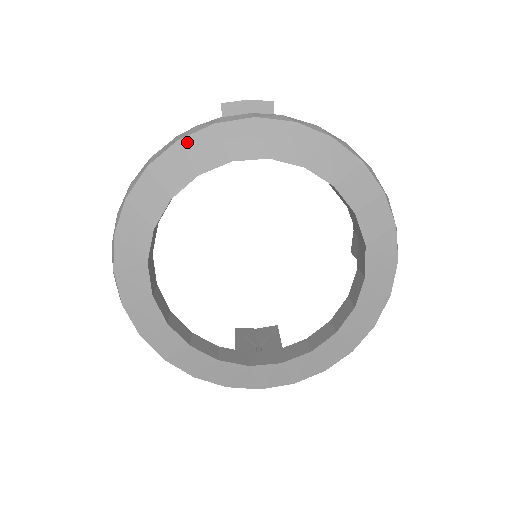
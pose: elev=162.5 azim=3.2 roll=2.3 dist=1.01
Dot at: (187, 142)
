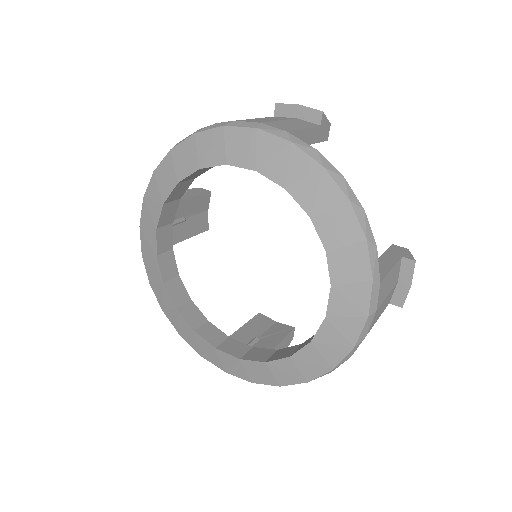
Dot at: (200, 137)
